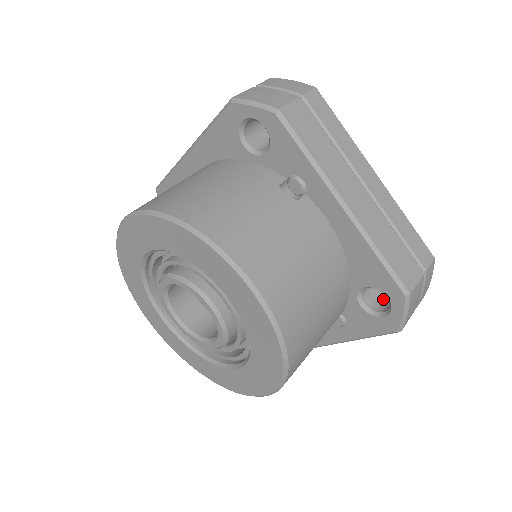
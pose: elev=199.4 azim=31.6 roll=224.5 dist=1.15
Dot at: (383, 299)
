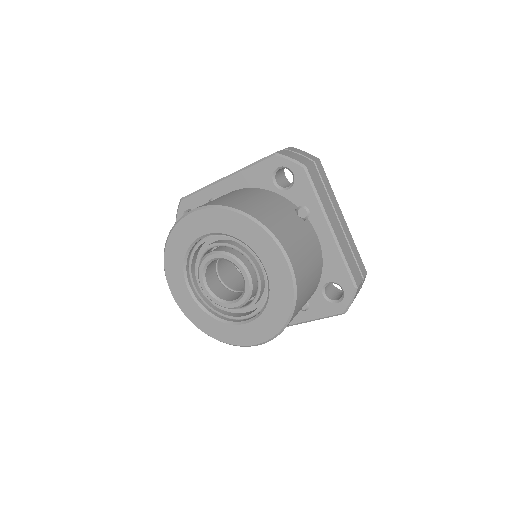
Dot at: (335, 294)
